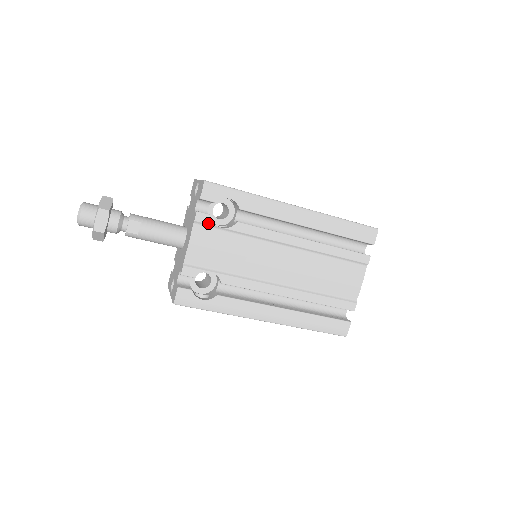
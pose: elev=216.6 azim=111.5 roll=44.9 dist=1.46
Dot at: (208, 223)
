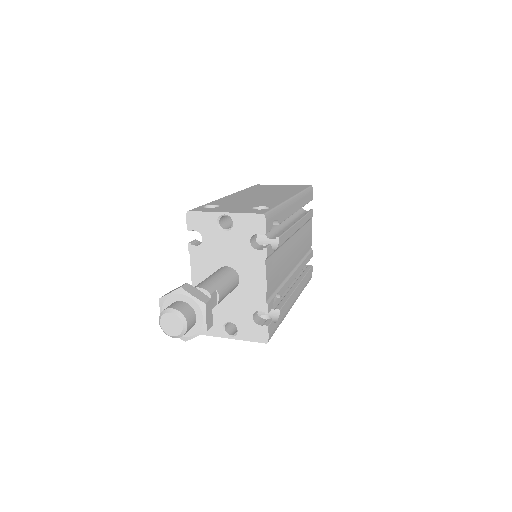
Dot at: (271, 253)
